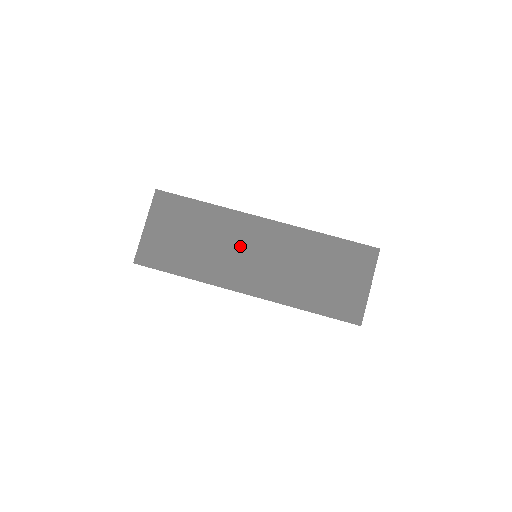
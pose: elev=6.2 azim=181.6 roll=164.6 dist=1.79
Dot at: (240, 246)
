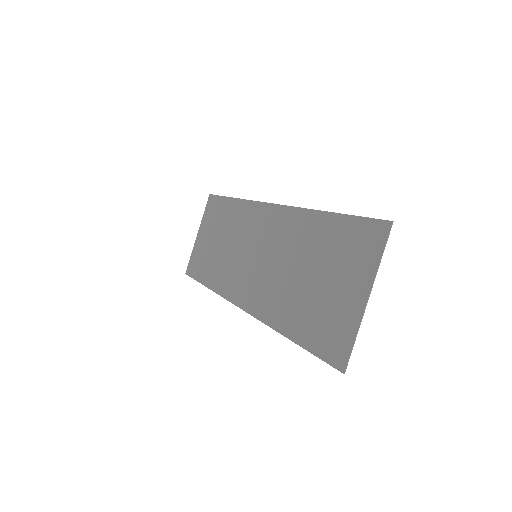
Dot at: (246, 245)
